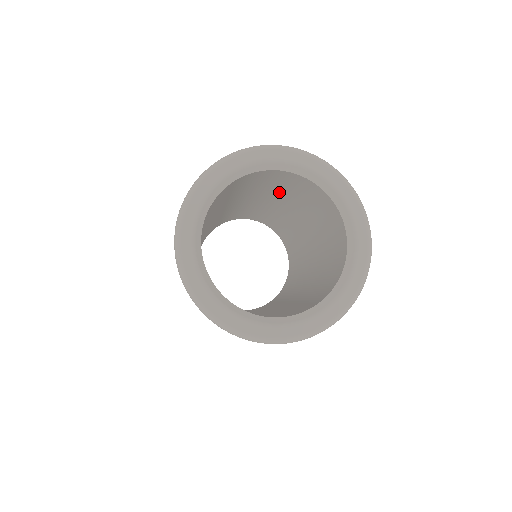
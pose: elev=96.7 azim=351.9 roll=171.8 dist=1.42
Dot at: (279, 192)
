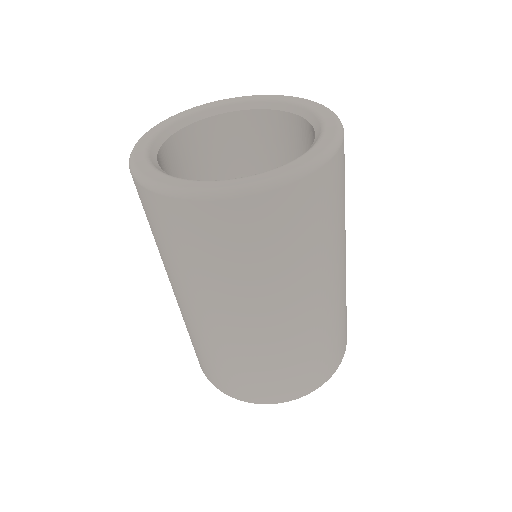
Dot at: occluded
